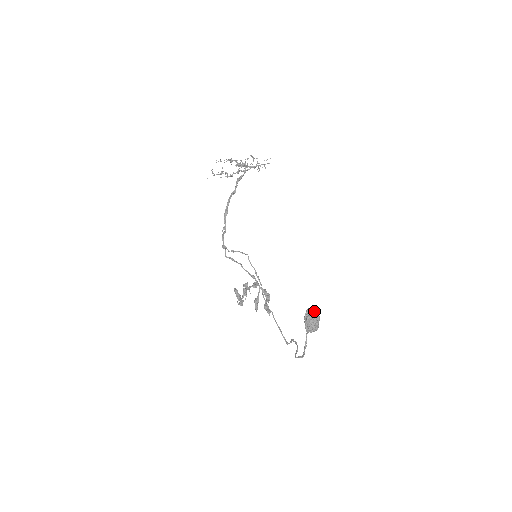
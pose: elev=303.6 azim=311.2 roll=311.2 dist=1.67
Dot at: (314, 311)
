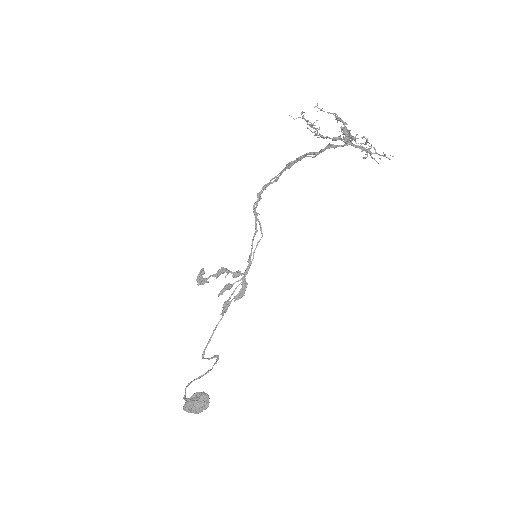
Dot at: (206, 400)
